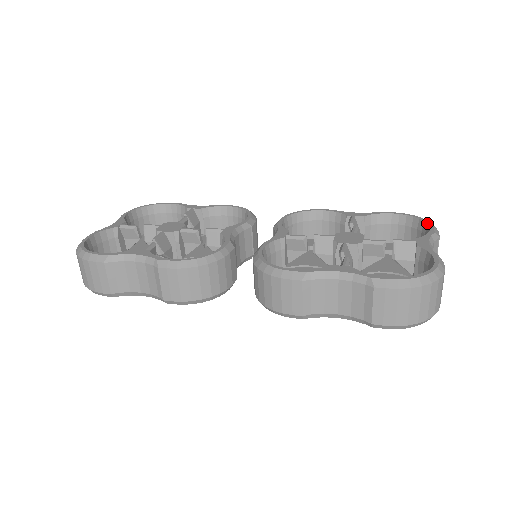
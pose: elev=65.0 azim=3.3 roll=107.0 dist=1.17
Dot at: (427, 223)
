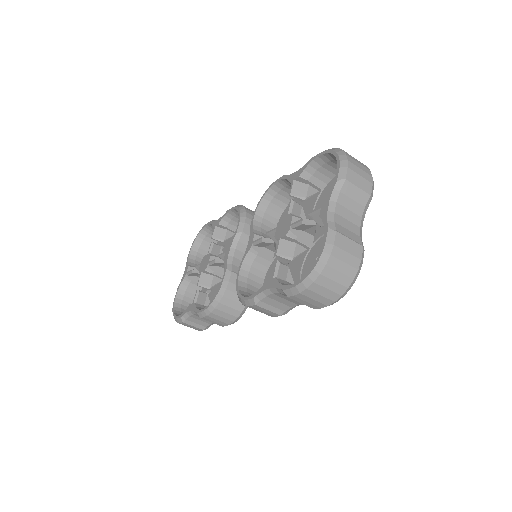
Dot at: occluded
